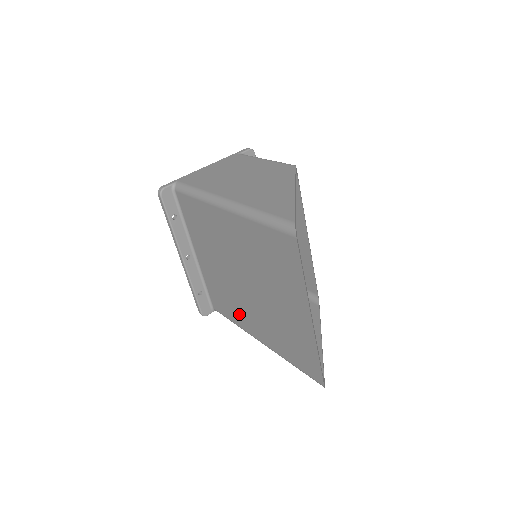
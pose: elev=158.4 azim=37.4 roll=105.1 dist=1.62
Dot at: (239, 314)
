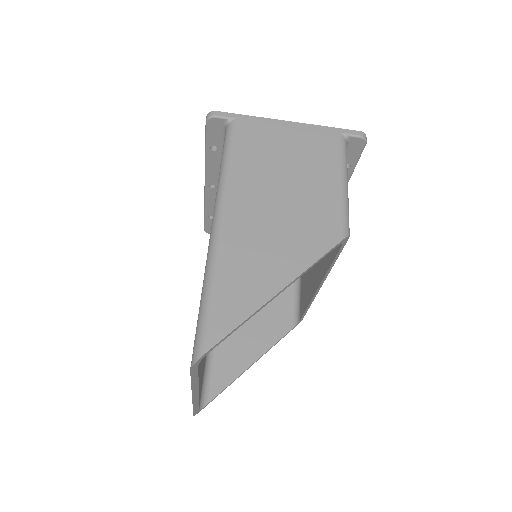
Dot at: occluded
